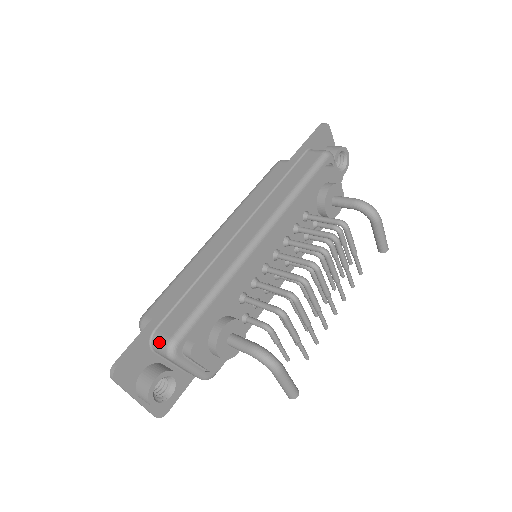
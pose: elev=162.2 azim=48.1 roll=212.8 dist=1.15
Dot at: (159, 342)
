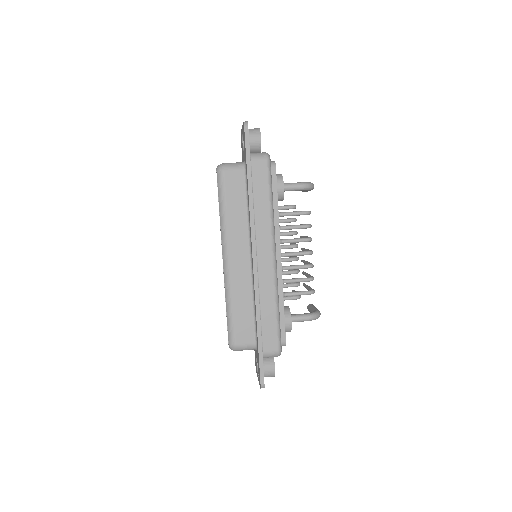
Dot at: (271, 355)
